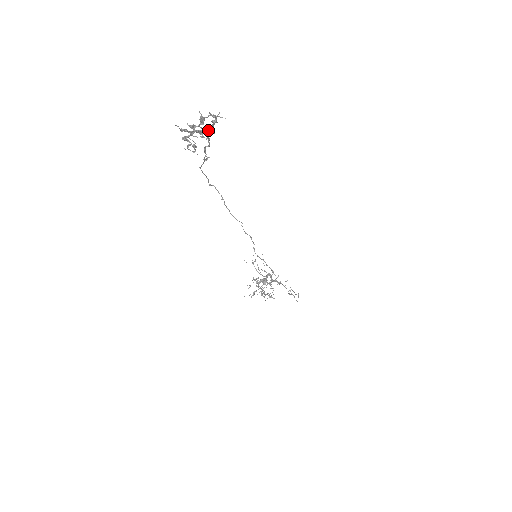
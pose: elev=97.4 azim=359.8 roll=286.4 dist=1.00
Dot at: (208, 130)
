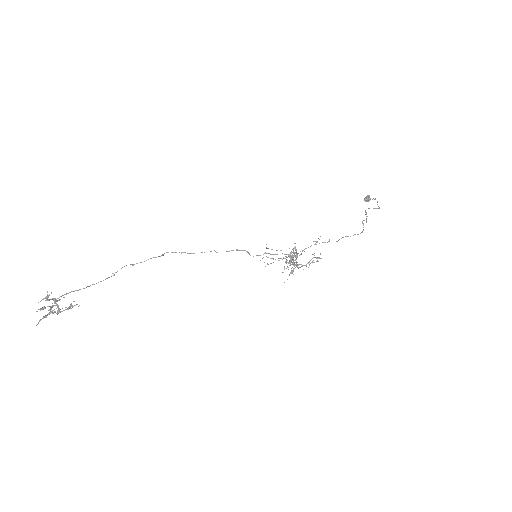
Dot at: (51, 309)
